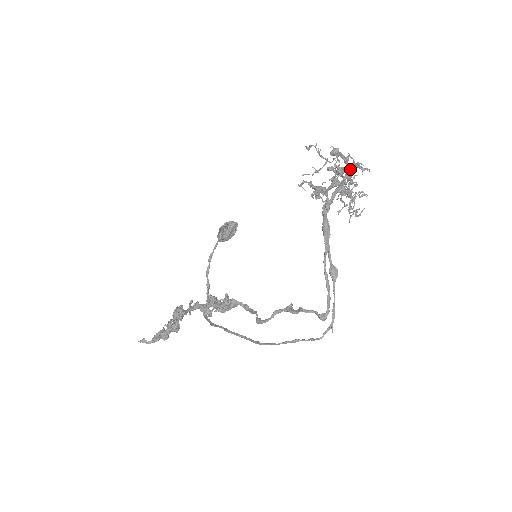
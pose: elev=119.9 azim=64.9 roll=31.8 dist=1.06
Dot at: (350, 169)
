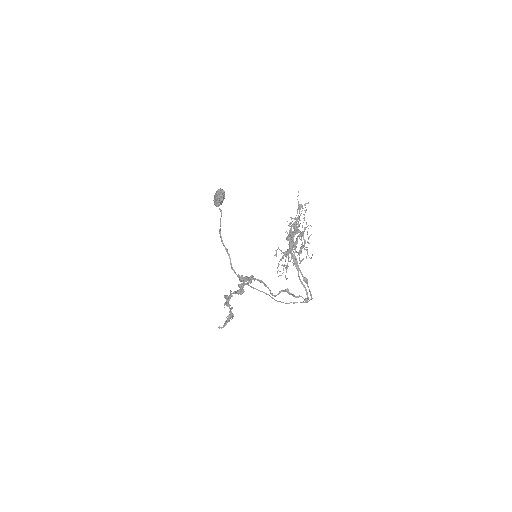
Dot at: (298, 226)
